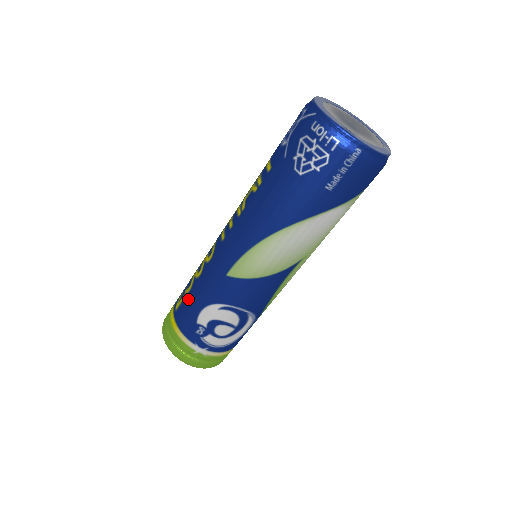
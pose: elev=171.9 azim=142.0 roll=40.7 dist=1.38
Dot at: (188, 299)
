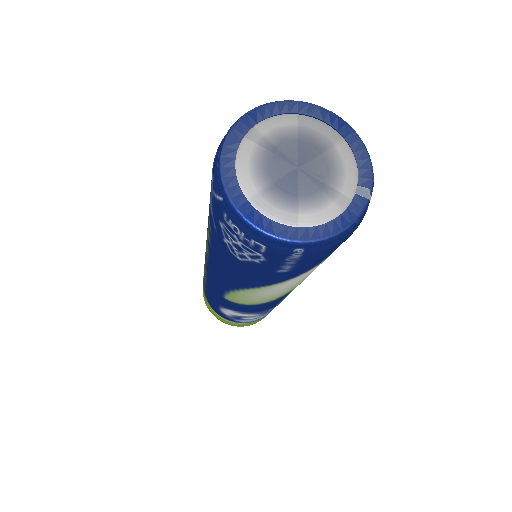
Dot at: (207, 293)
